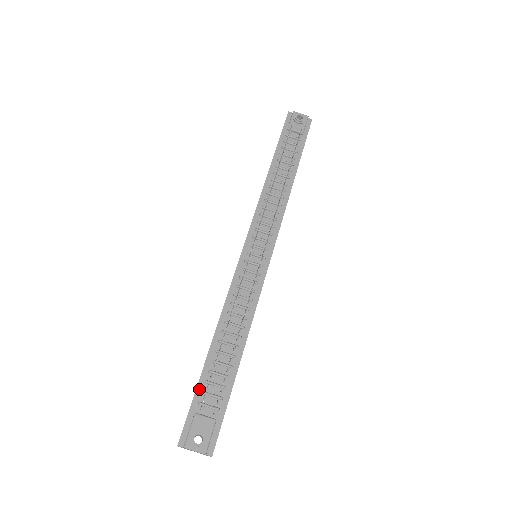
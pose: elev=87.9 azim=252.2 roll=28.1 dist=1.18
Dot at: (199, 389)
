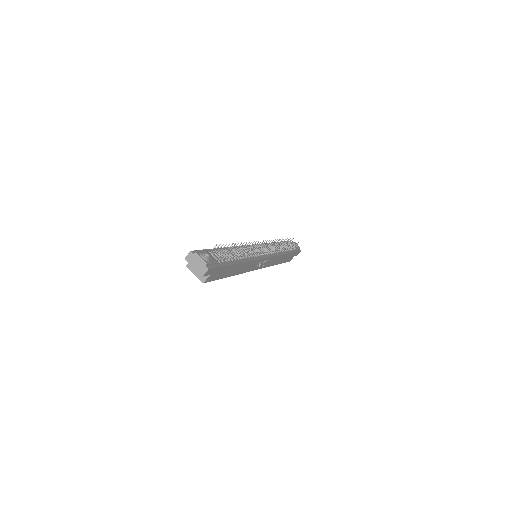
Dot at: (211, 250)
